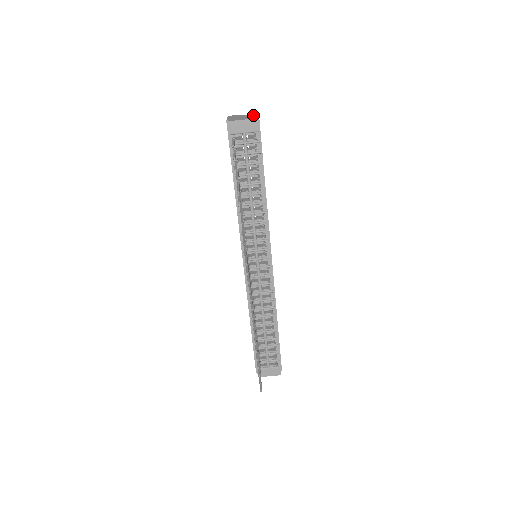
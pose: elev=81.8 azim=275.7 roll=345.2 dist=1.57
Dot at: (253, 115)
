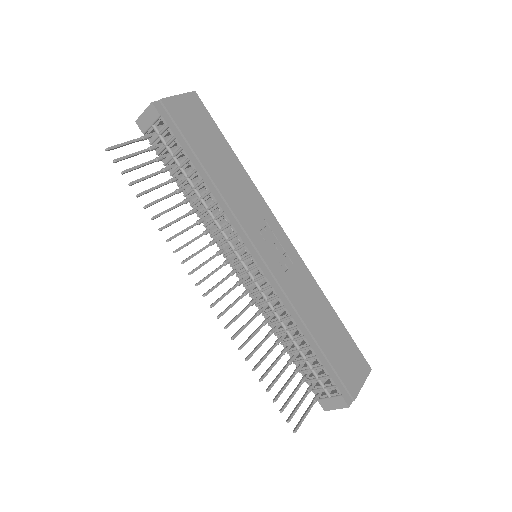
Dot at: occluded
